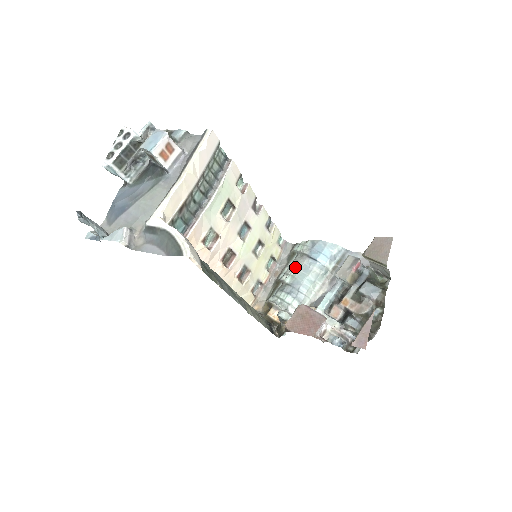
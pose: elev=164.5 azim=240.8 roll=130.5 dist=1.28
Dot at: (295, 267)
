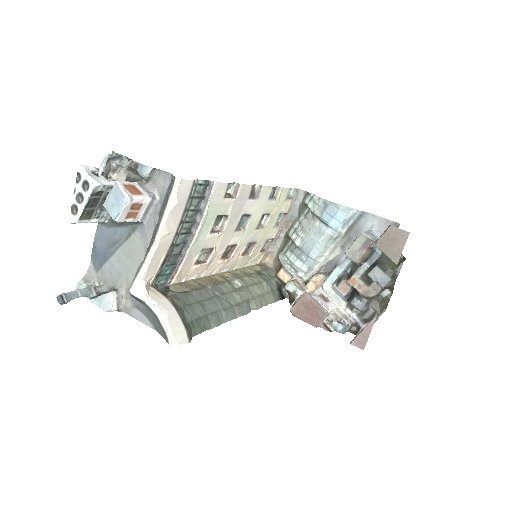
Dot at: (305, 228)
